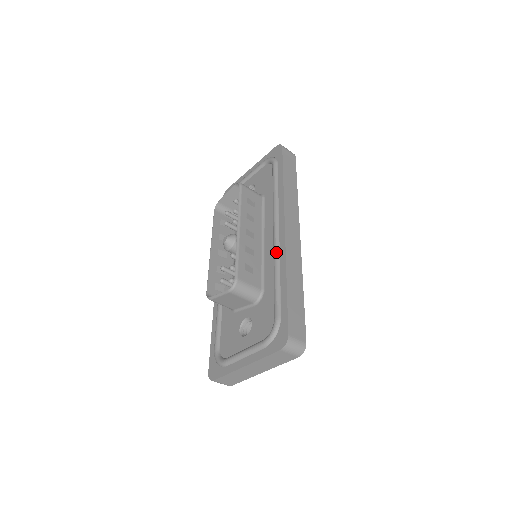
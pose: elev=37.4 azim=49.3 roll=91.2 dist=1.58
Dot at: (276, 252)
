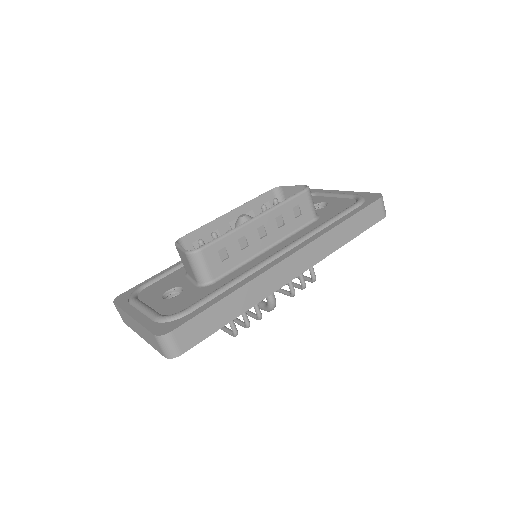
Dot at: (257, 266)
